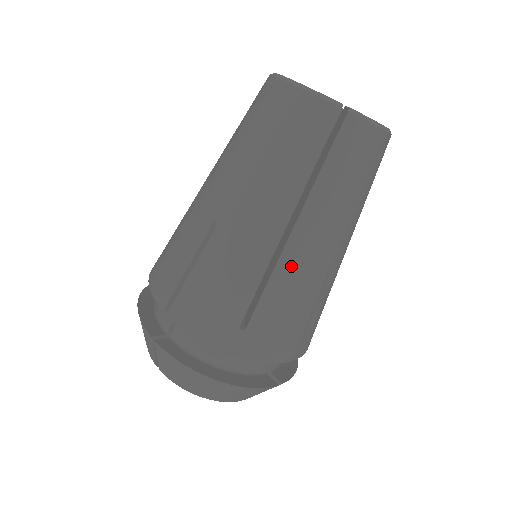
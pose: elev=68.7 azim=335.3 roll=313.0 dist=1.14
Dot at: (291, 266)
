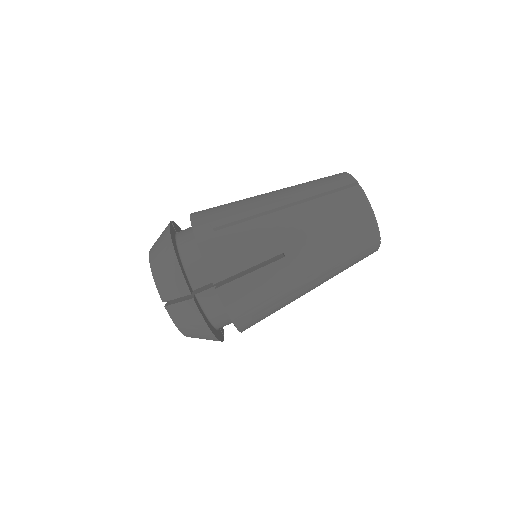
Dot at: (268, 223)
